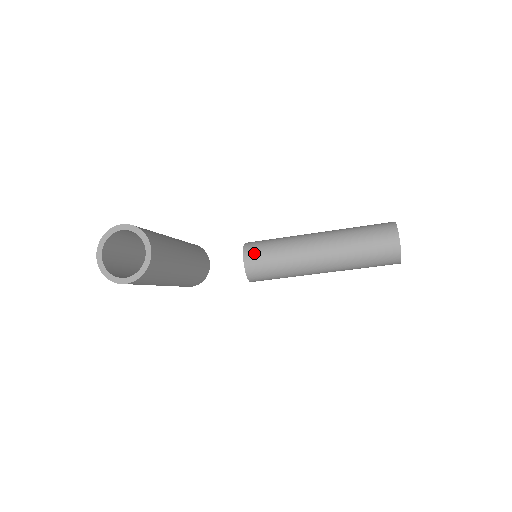
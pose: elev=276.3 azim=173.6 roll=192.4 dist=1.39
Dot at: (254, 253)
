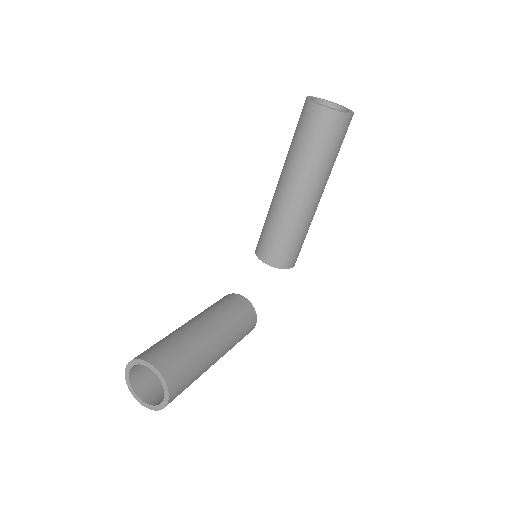
Dot at: (263, 250)
